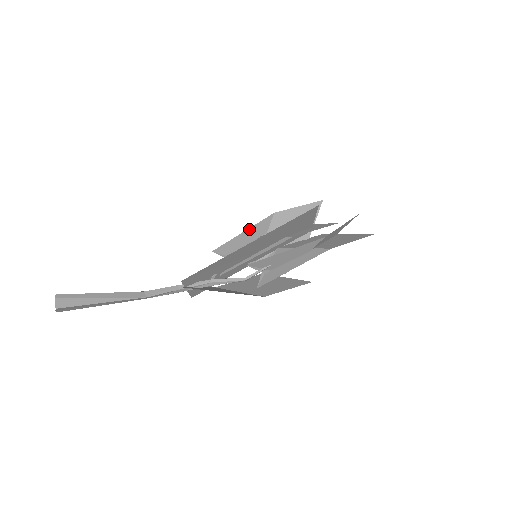
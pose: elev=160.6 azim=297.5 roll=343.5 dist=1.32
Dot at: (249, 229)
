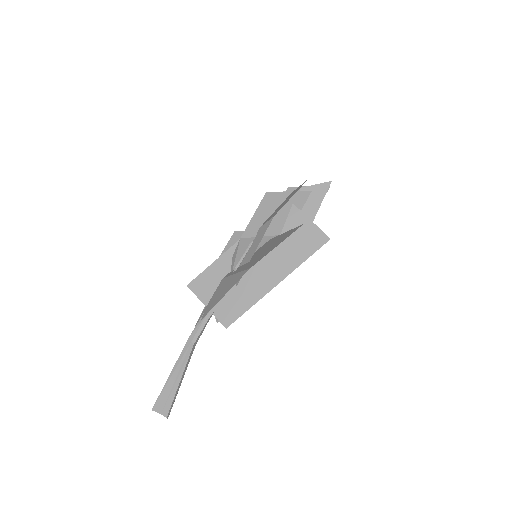
Dot at: occluded
